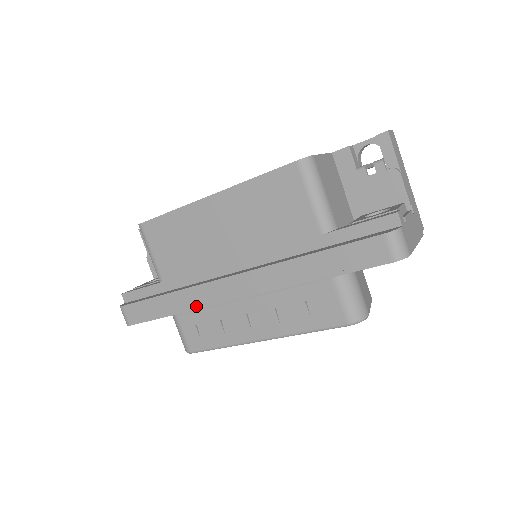
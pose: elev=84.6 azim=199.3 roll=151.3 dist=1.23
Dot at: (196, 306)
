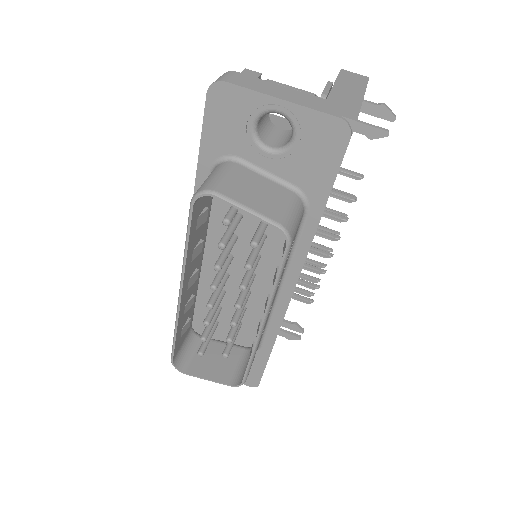
Dot at: occluded
